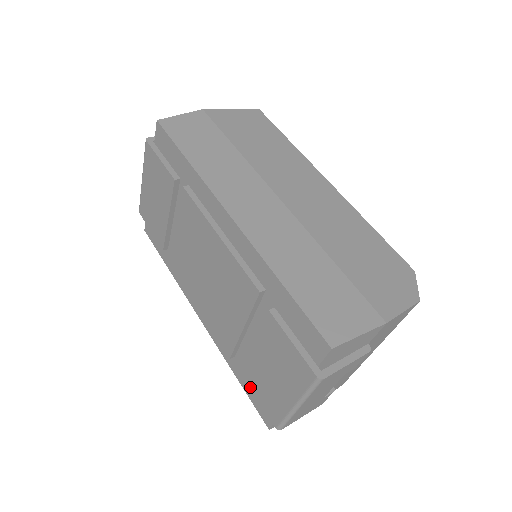
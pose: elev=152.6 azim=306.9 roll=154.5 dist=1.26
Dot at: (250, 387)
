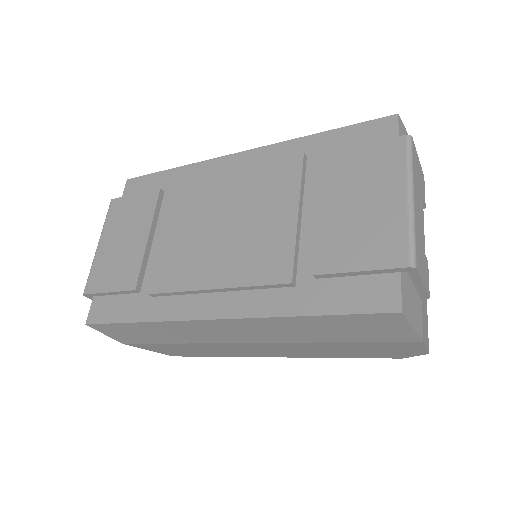
Dot at: (341, 271)
